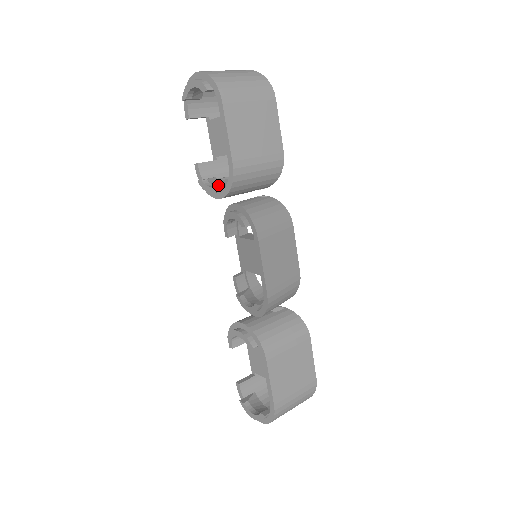
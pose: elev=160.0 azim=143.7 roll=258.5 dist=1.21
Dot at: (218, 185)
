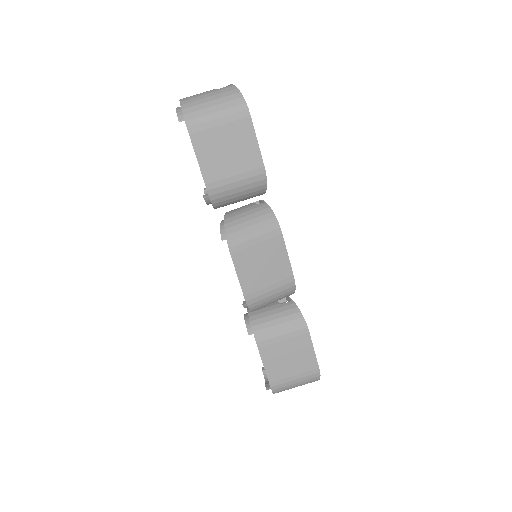
Dot at: (205, 200)
